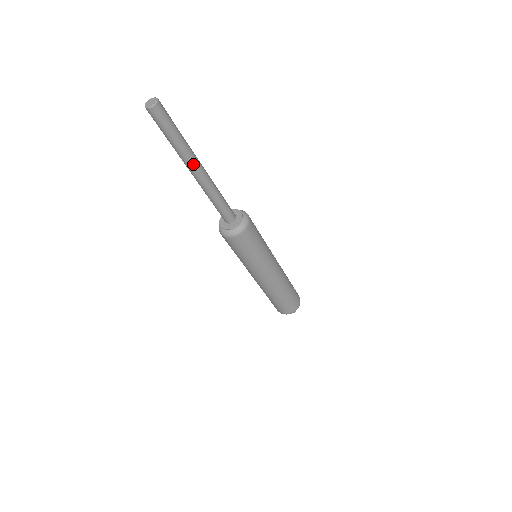
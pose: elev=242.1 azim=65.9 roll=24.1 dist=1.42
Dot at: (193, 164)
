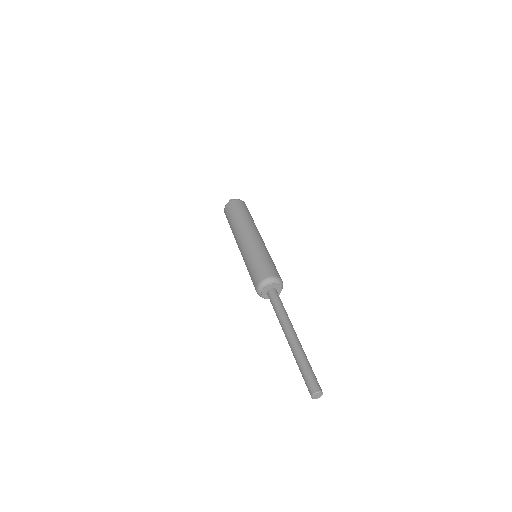
Dot at: occluded
